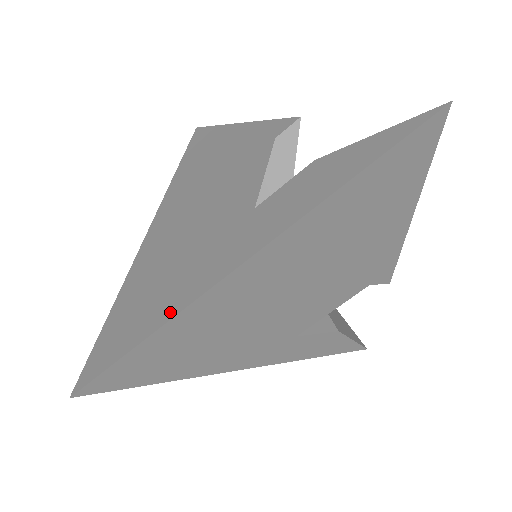
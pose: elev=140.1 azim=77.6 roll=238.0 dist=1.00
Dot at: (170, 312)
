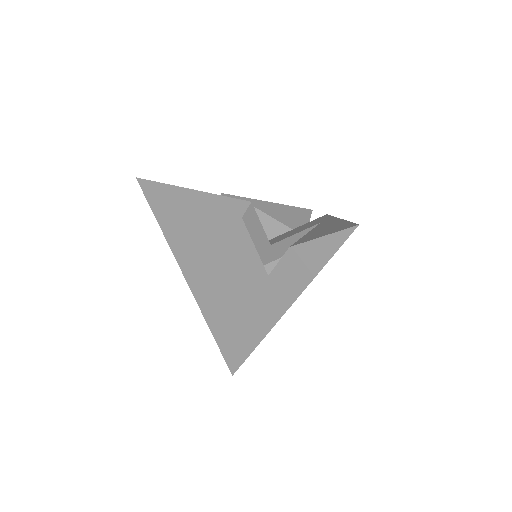
Dot at: (260, 335)
